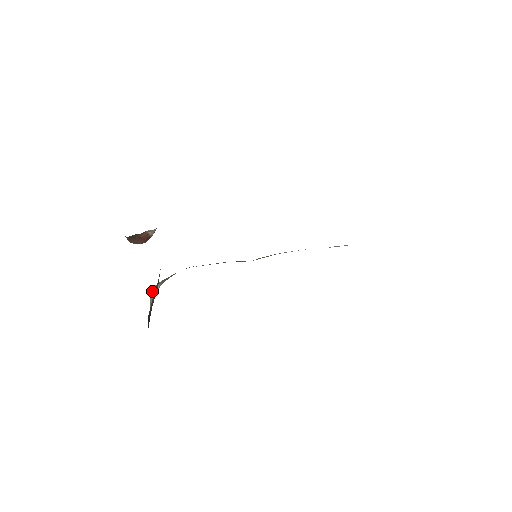
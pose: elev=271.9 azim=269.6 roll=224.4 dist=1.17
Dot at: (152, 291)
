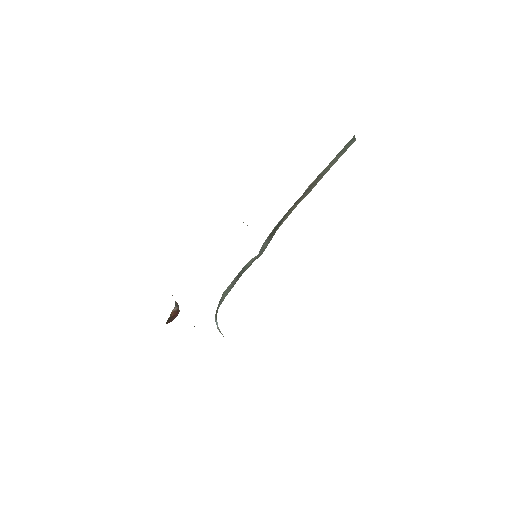
Dot at: occluded
